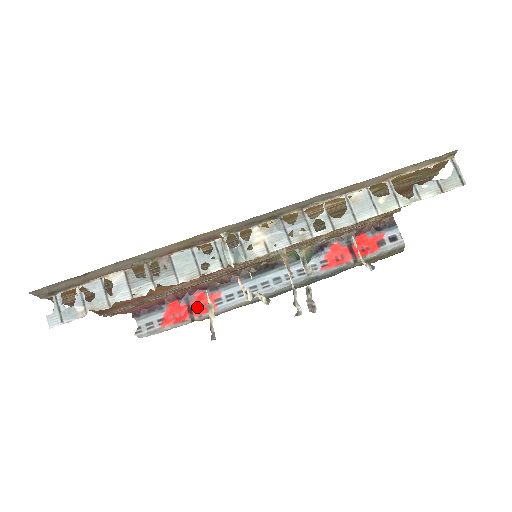
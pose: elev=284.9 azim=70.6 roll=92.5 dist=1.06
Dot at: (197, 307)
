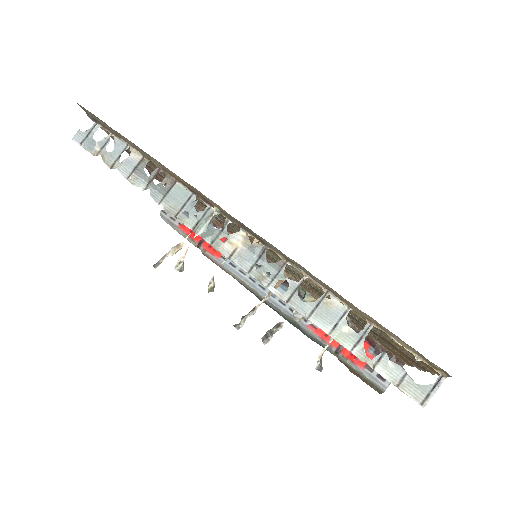
Dot at: occluded
